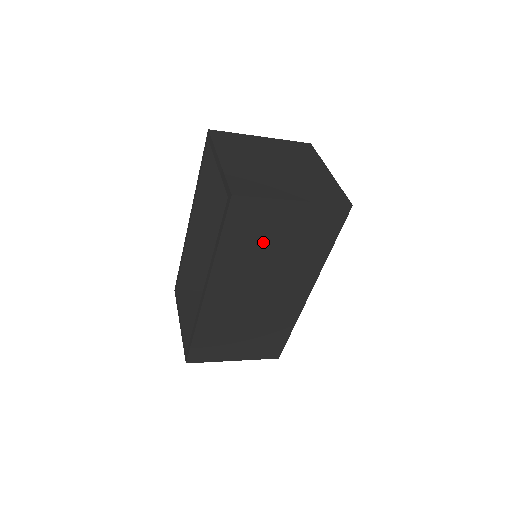
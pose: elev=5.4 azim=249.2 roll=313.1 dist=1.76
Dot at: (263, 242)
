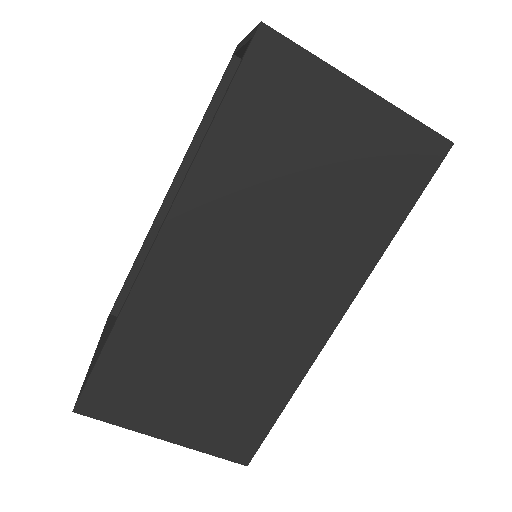
Dot at: (288, 161)
